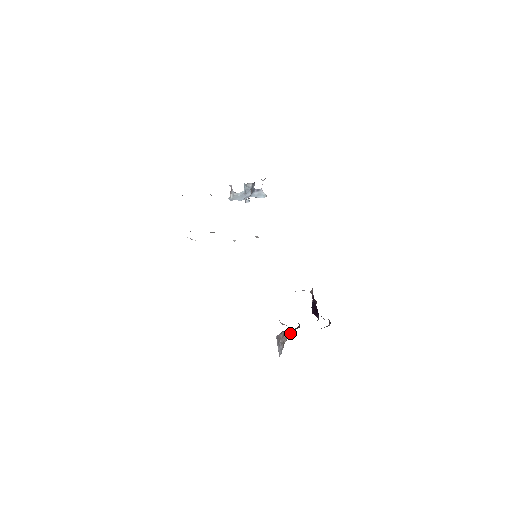
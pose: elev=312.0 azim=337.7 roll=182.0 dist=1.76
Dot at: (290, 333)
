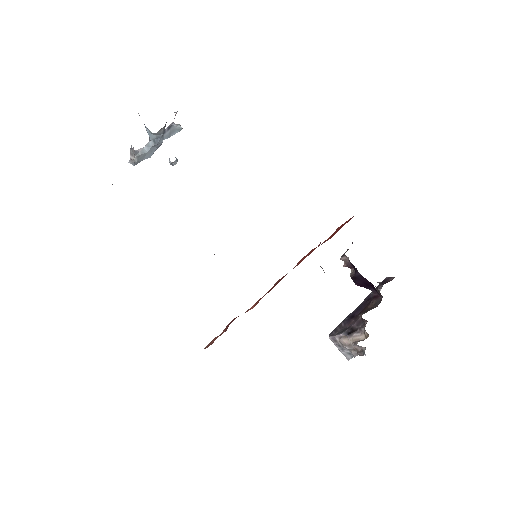
Dot at: (358, 336)
